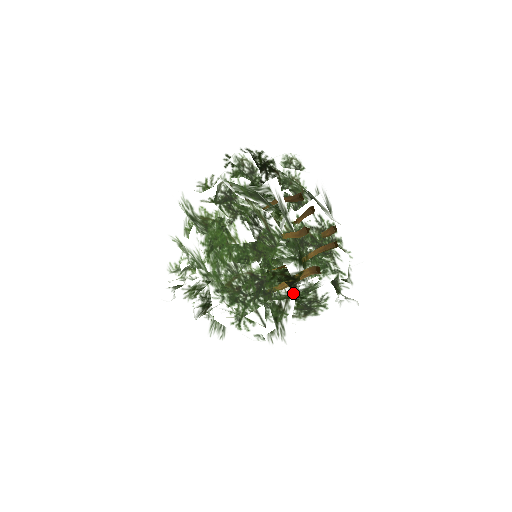
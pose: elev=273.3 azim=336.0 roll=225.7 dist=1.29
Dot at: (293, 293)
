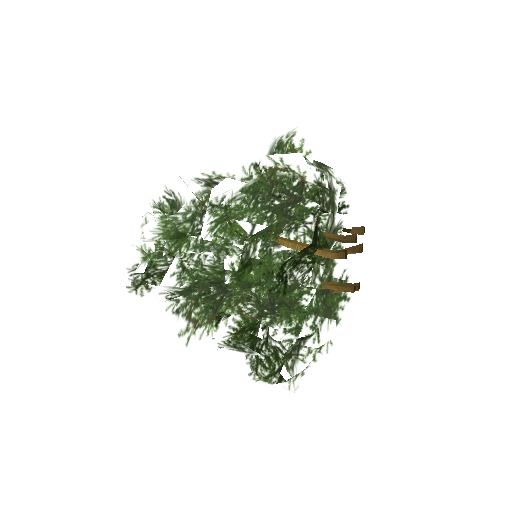
Dot at: (309, 240)
